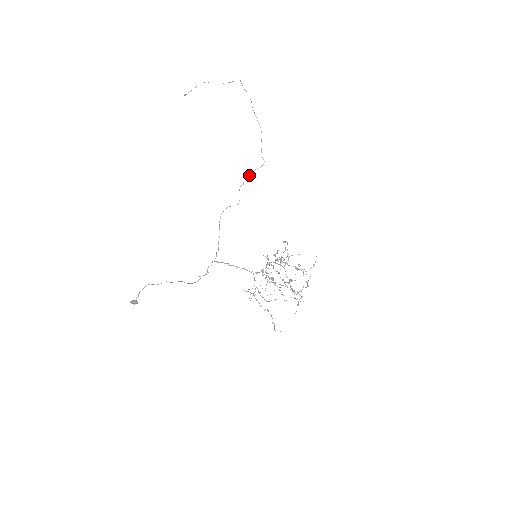
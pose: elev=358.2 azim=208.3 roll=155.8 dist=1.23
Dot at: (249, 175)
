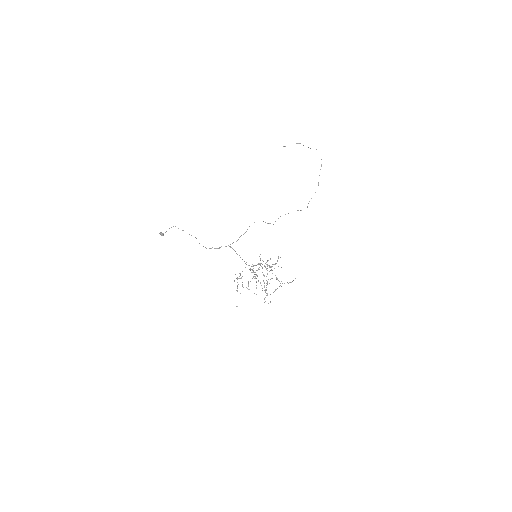
Dot at: occluded
